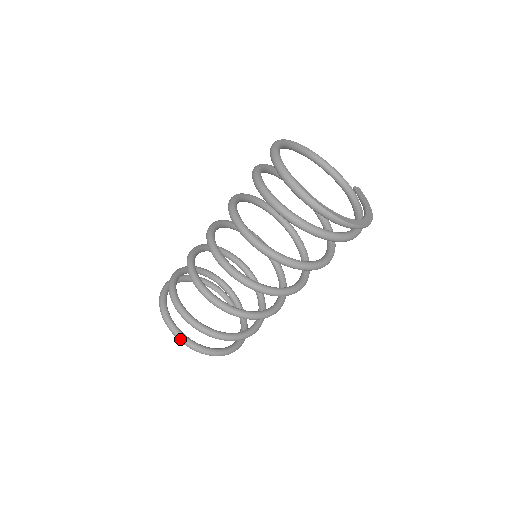
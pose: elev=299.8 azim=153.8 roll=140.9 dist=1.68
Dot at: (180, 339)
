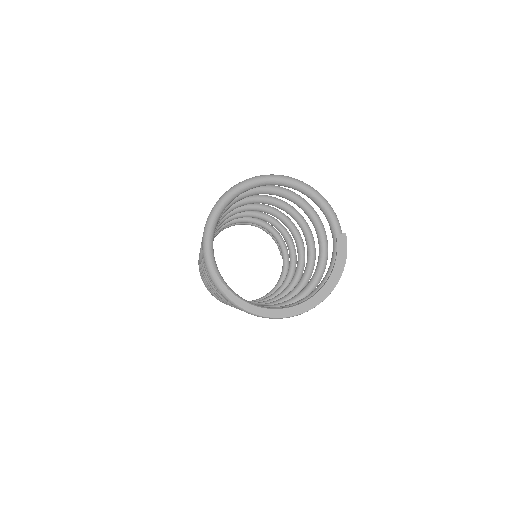
Dot at: occluded
